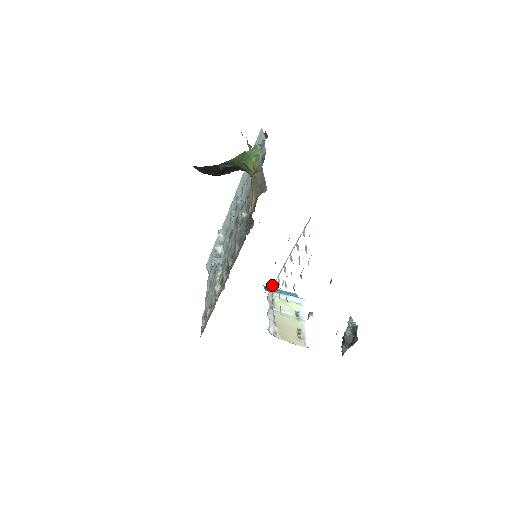
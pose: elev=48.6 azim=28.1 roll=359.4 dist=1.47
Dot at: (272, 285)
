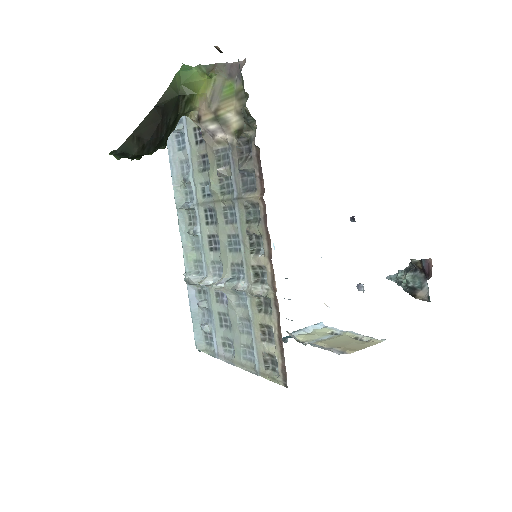
Dot at: occluded
